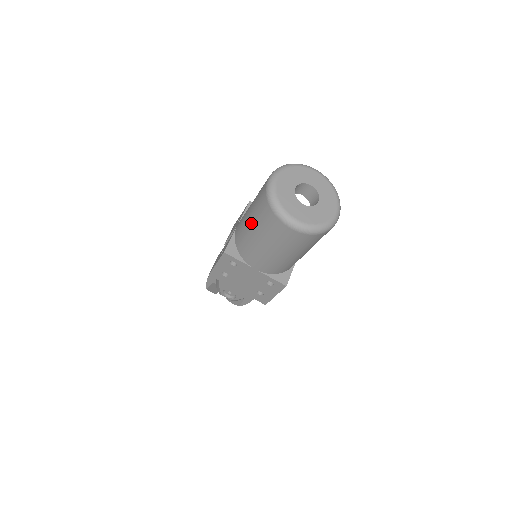
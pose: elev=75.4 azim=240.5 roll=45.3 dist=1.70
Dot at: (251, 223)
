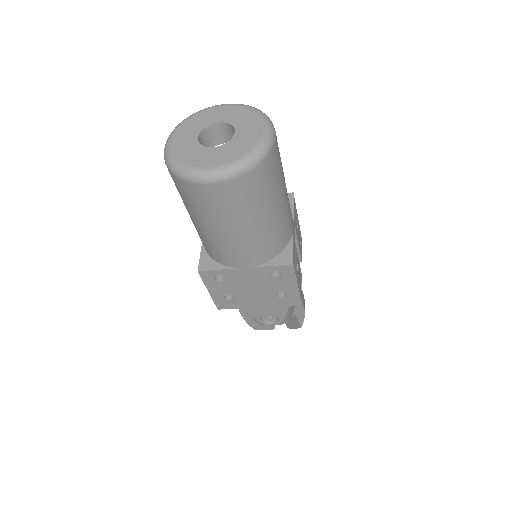
Dot at: (190, 216)
